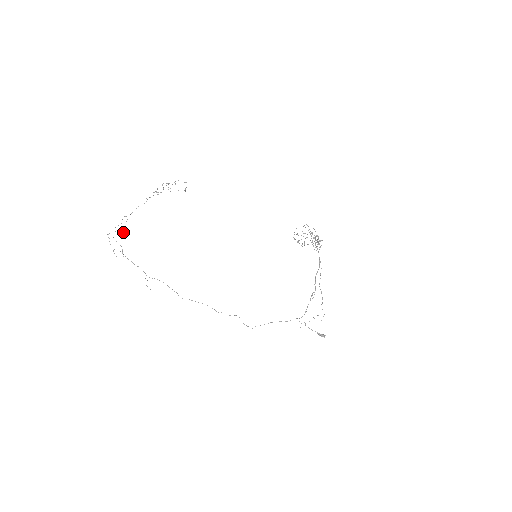
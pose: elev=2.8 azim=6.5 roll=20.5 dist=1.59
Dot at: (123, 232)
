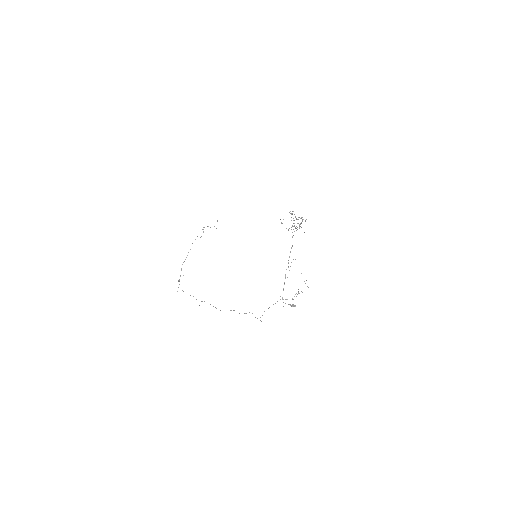
Dot at: occluded
